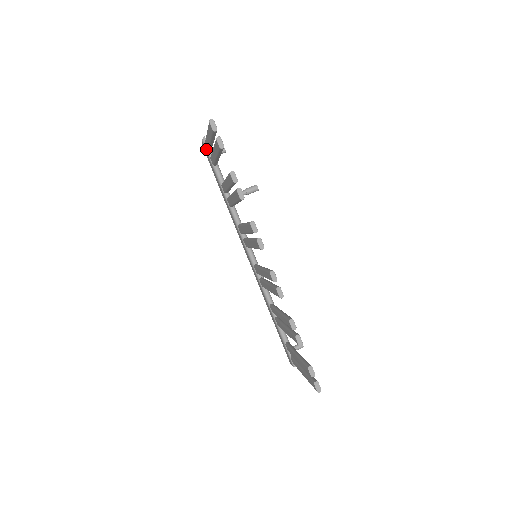
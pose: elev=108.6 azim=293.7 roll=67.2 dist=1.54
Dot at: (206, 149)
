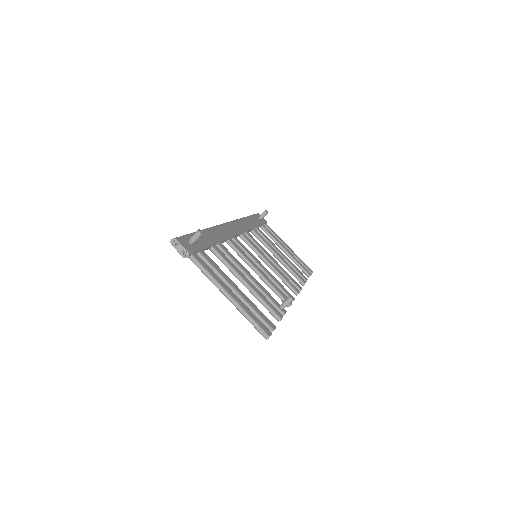
Dot at: occluded
